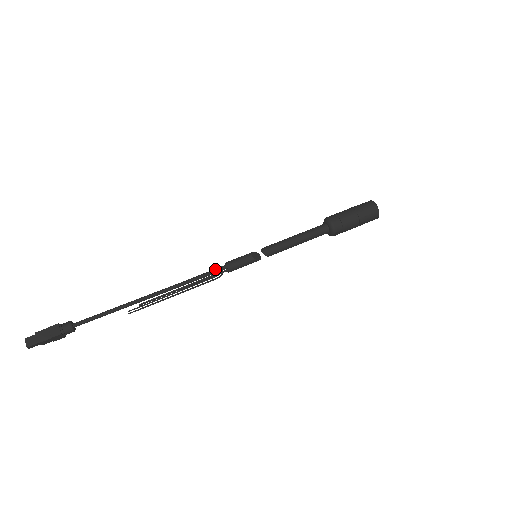
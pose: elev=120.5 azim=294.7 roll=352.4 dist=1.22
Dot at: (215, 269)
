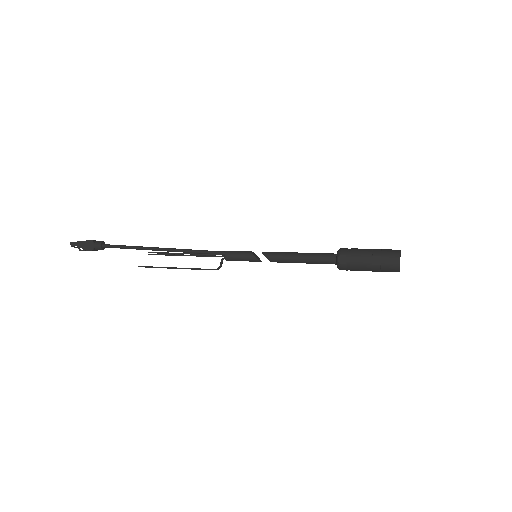
Dot at: (217, 251)
